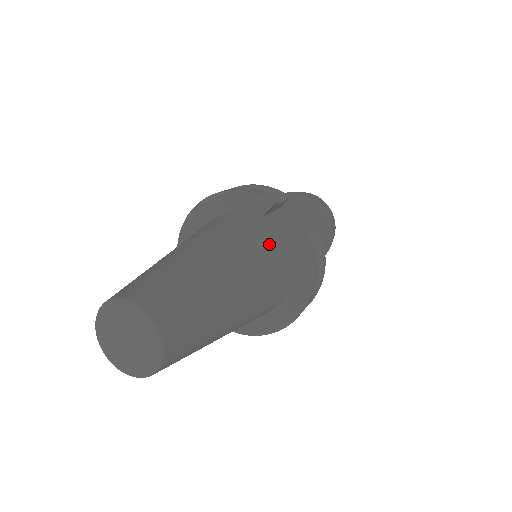
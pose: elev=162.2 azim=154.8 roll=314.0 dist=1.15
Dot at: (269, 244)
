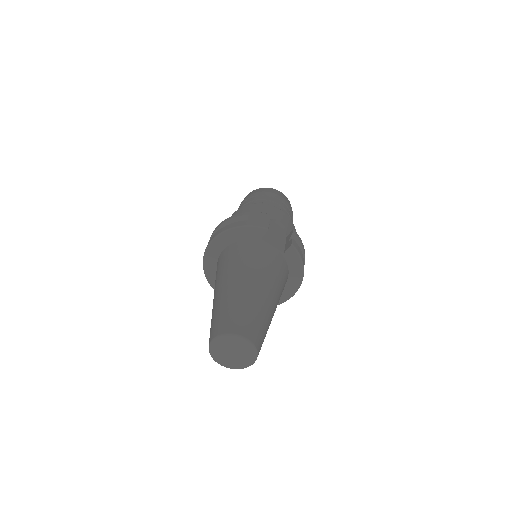
Dot at: (273, 256)
